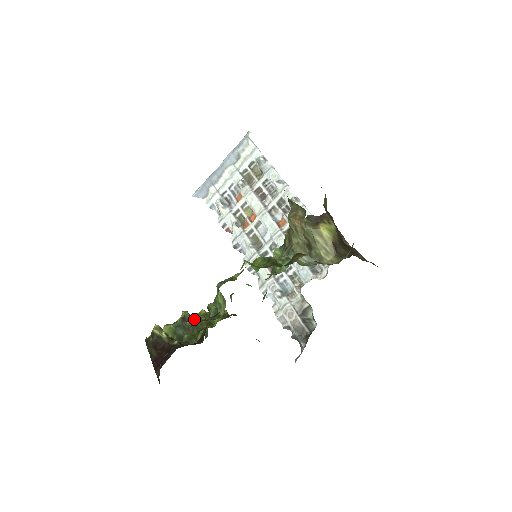
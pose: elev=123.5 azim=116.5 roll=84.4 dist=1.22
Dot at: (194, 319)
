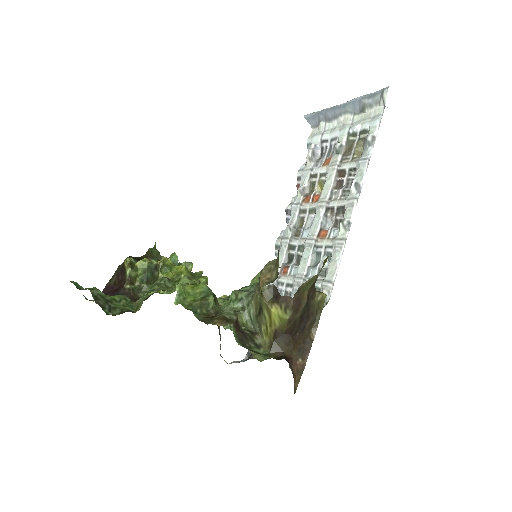
Dot at: (162, 274)
